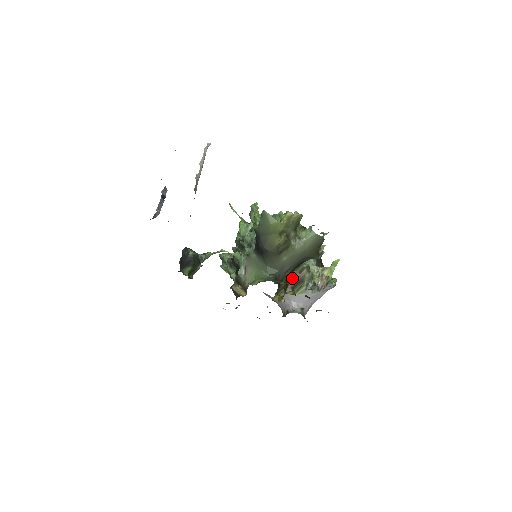
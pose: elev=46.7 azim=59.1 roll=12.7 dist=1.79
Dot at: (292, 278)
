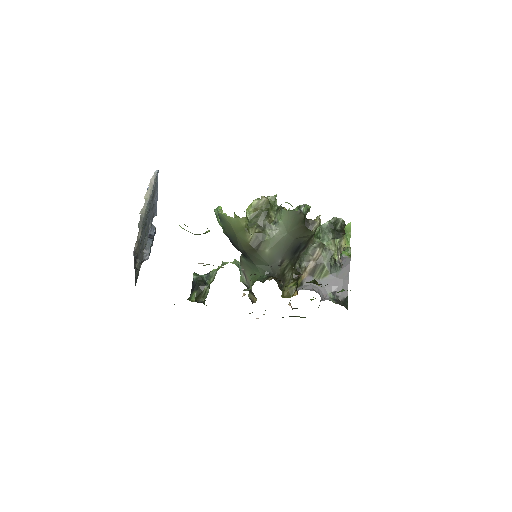
Dot at: (305, 264)
